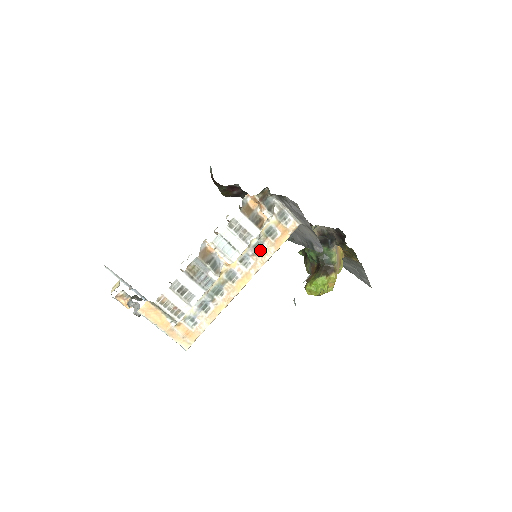
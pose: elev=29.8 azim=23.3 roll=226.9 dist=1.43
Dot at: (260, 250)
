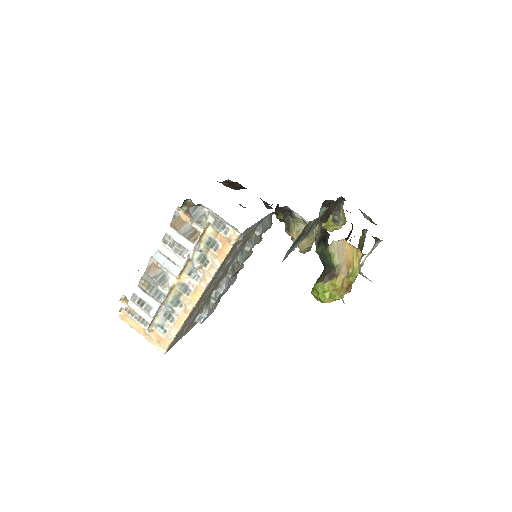
Dot at: (205, 263)
